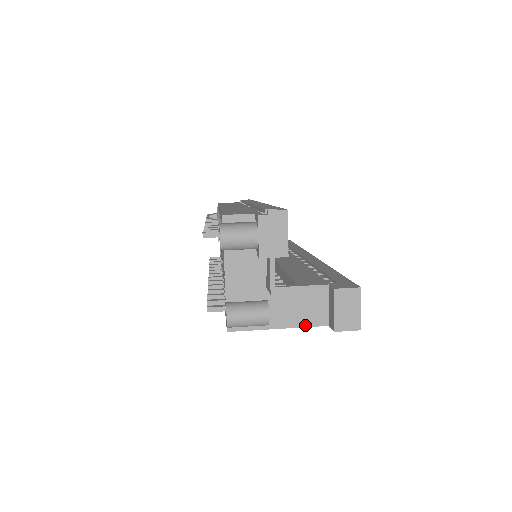
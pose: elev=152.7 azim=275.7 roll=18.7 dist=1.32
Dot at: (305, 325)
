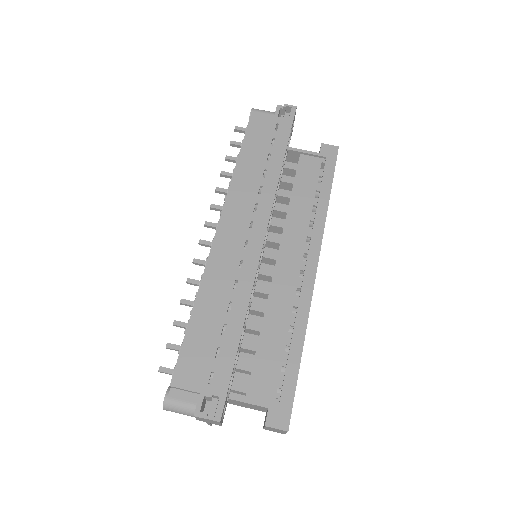
Dot at: occluded
